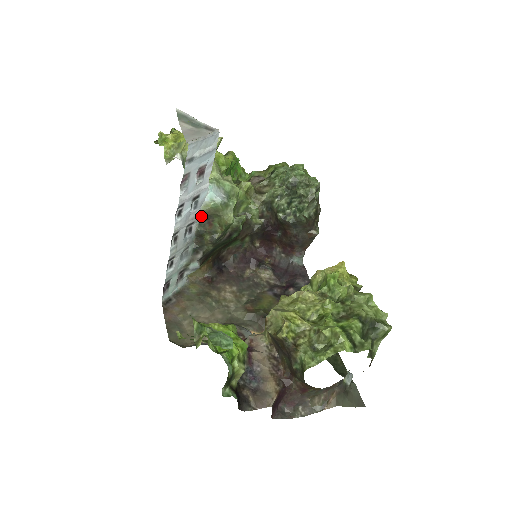
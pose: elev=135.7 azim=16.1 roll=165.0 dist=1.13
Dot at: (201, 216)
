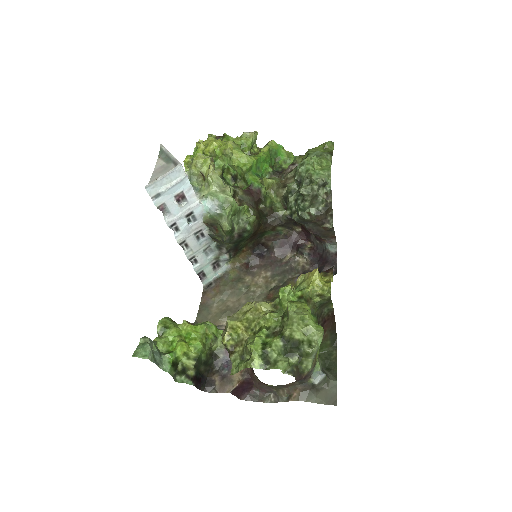
Dot at: (206, 224)
